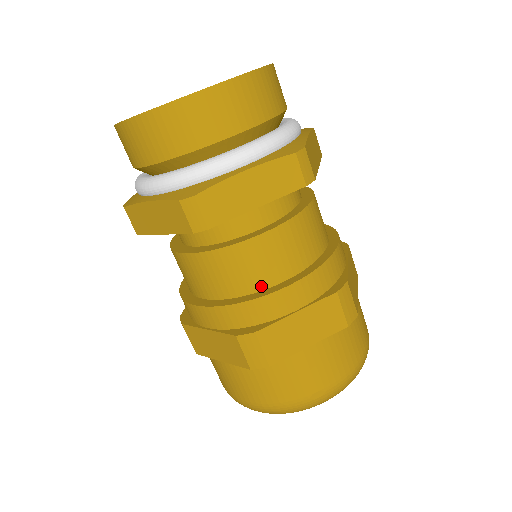
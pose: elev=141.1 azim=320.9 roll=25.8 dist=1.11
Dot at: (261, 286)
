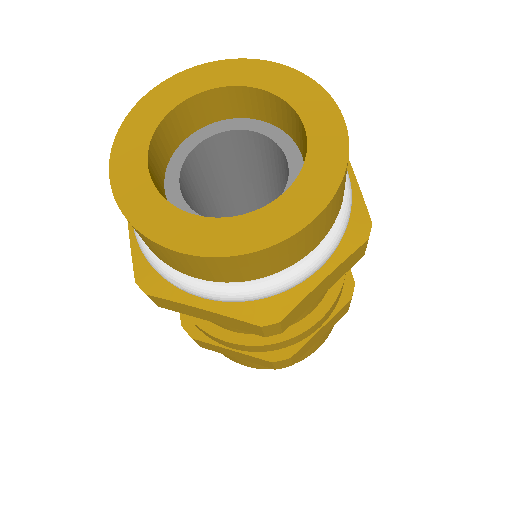
Dot at: (213, 322)
